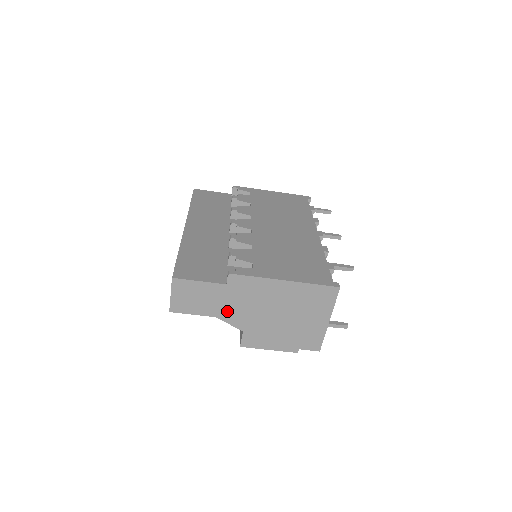
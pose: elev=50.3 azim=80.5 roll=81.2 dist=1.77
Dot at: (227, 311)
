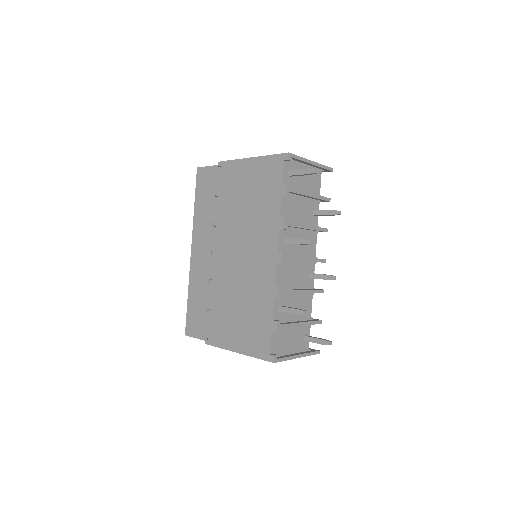
Dot at: occluded
